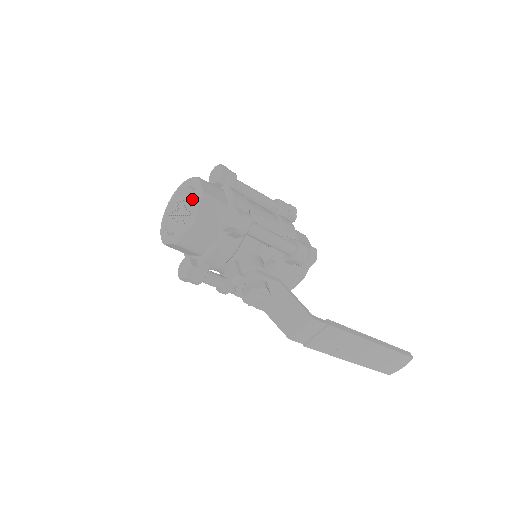
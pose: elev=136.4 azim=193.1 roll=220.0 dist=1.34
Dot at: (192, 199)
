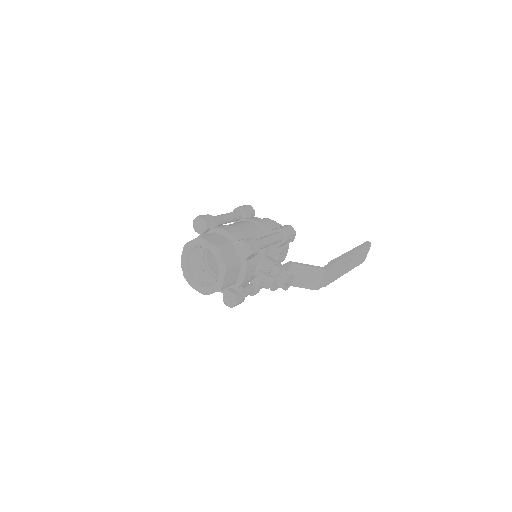
Dot at: (196, 252)
